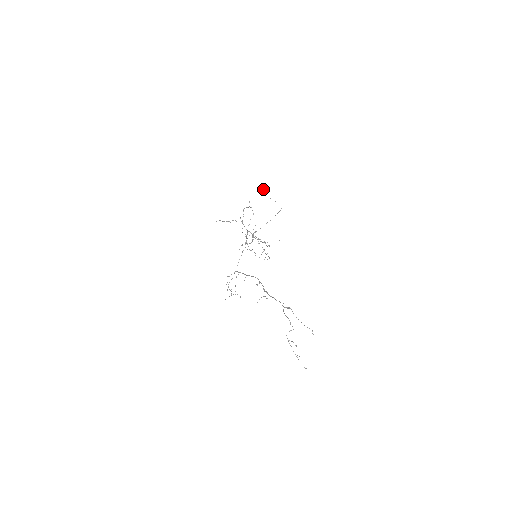
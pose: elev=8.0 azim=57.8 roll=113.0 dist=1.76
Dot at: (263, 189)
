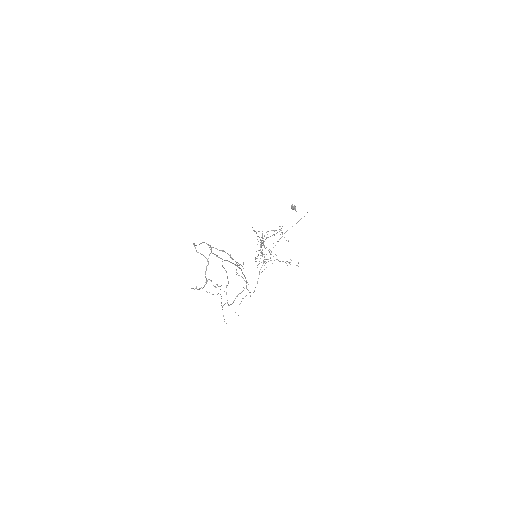
Dot at: (291, 207)
